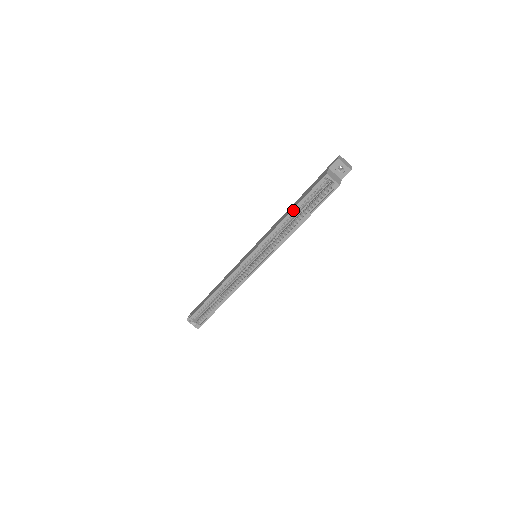
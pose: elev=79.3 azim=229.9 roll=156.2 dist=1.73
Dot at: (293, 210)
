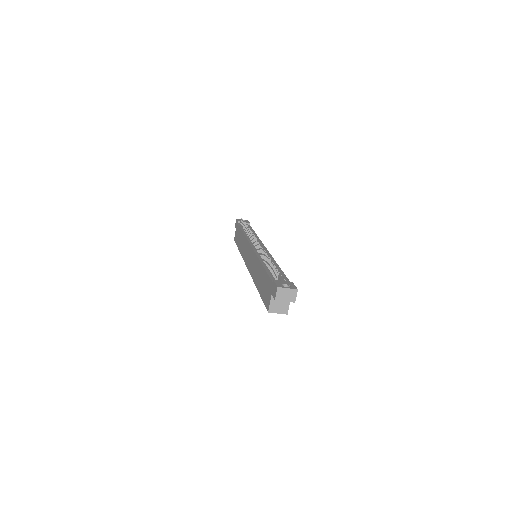
Dot at: occluded
